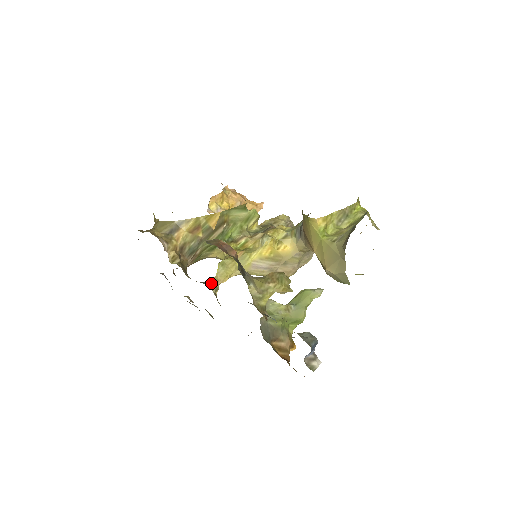
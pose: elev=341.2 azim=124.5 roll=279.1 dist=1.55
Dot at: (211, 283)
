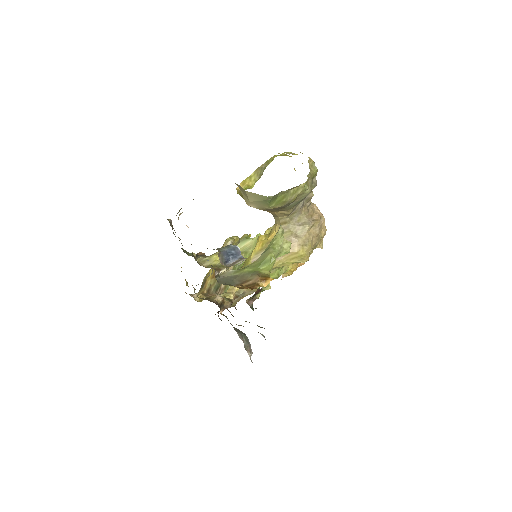
Dot at: (222, 293)
